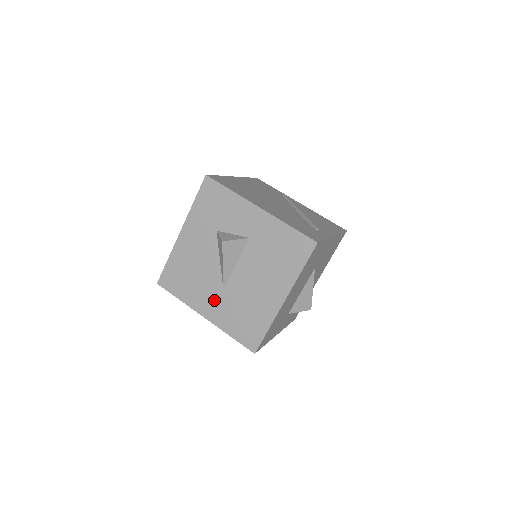
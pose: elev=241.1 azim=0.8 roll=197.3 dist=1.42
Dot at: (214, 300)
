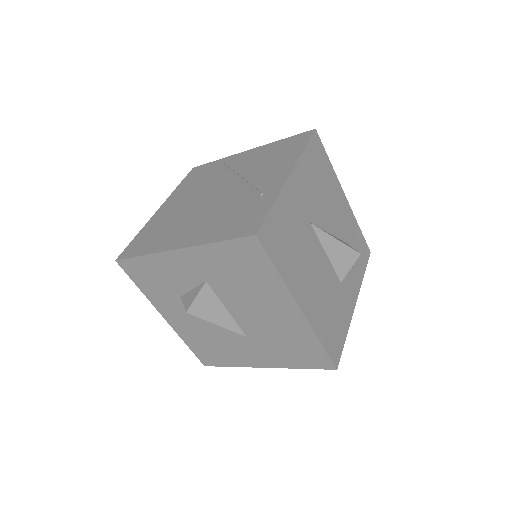
Dot at: (252, 350)
